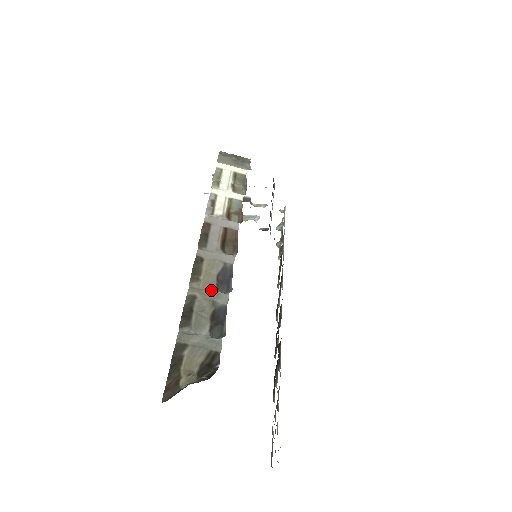
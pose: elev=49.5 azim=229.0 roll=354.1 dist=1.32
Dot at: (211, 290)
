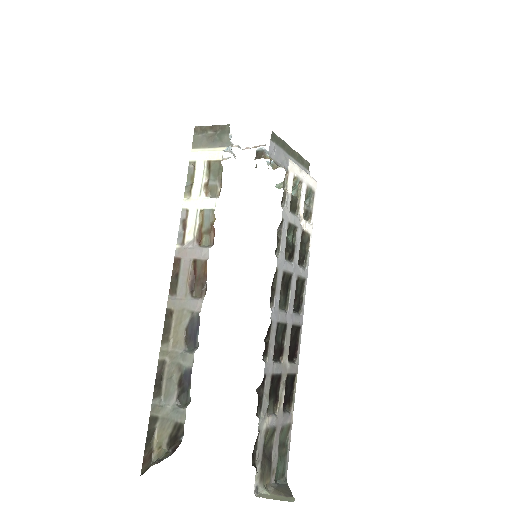
Dot at: (178, 351)
